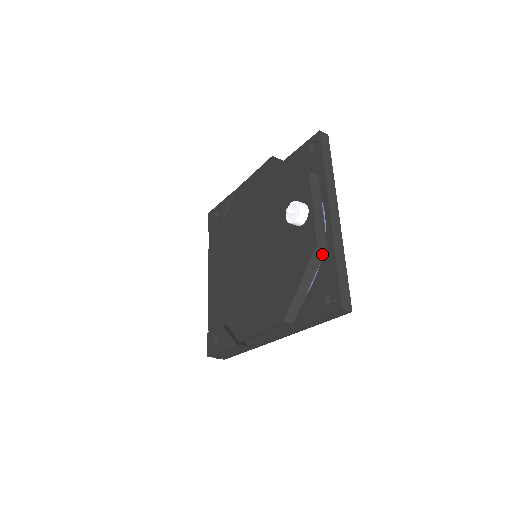
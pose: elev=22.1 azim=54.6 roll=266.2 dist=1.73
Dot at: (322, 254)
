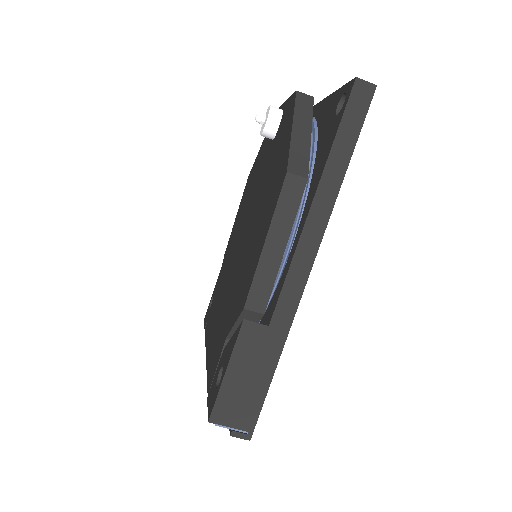
Dot at: (310, 102)
